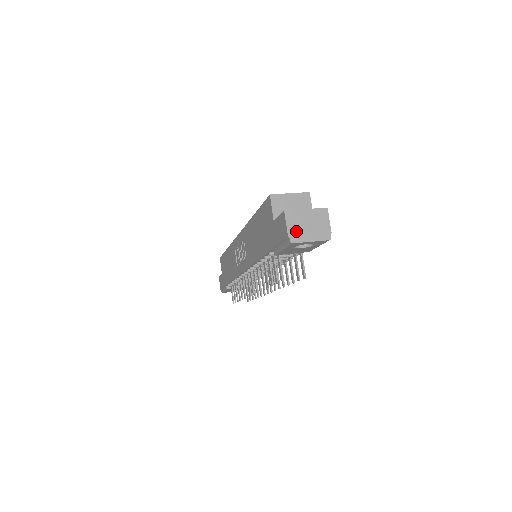
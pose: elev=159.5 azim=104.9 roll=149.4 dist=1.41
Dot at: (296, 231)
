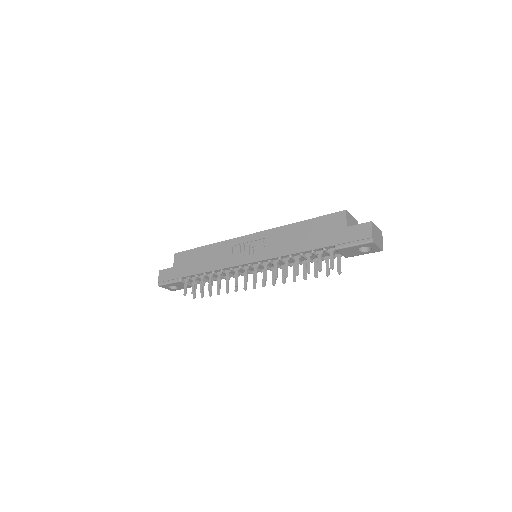
Dot at: (375, 236)
